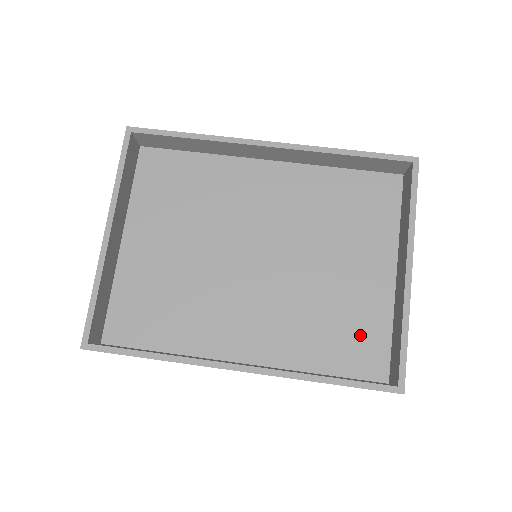
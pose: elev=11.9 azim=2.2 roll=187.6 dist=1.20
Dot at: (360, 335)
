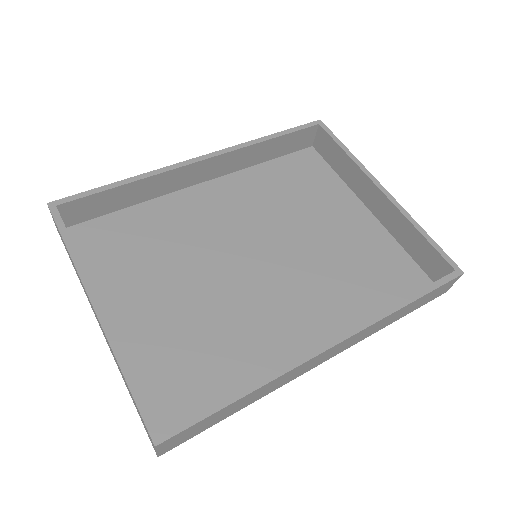
Dot at: (387, 267)
